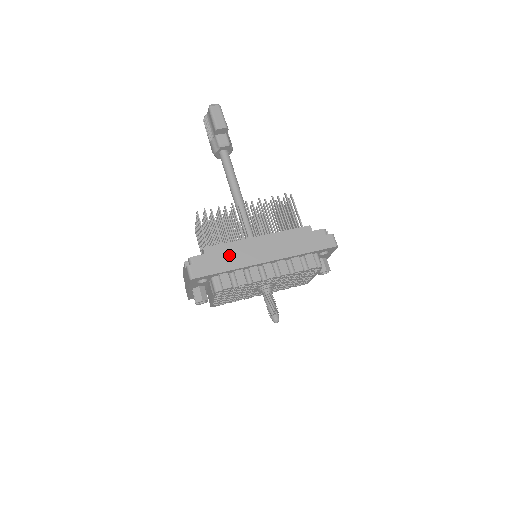
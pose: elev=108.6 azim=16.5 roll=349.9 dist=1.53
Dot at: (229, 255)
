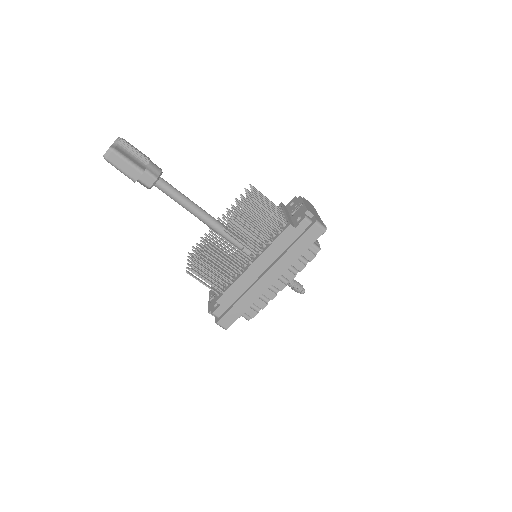
Dot at: (239, 294)
